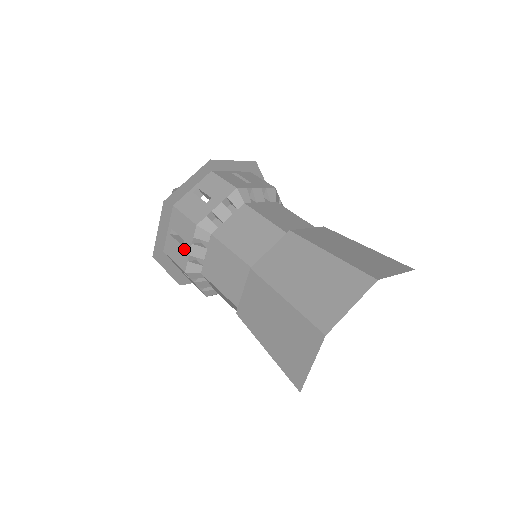
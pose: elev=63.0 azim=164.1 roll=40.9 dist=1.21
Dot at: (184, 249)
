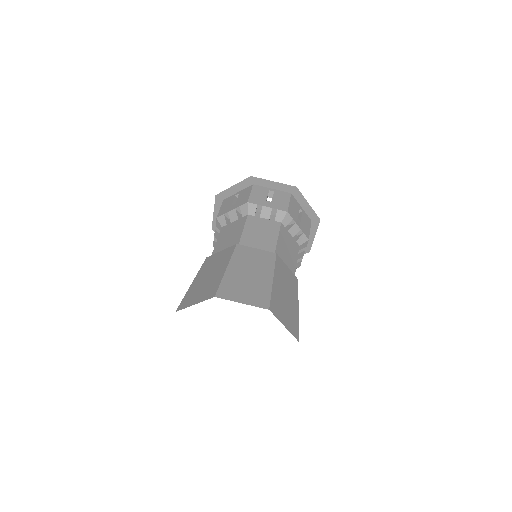
Dot at: (230, 207)
